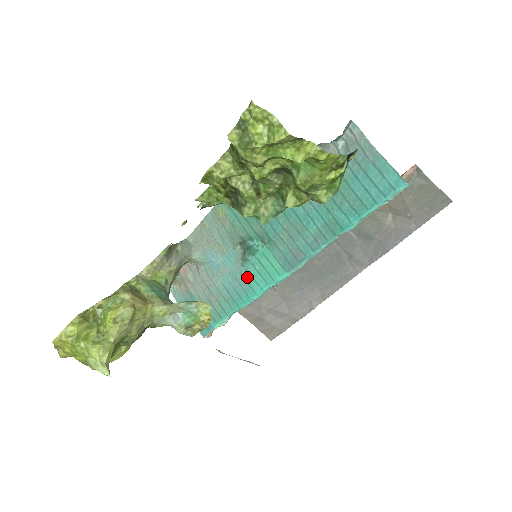
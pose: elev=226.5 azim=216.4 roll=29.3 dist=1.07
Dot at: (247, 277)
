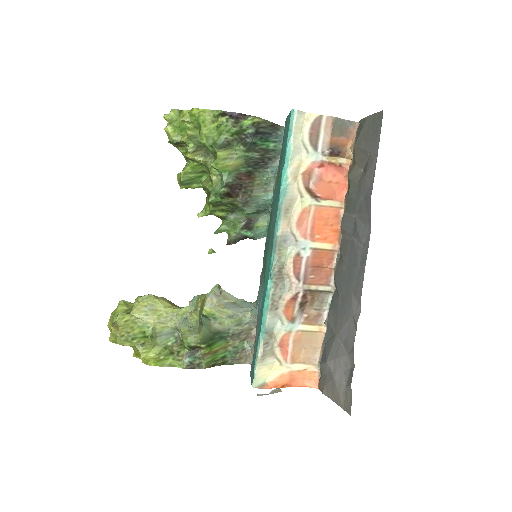
Dot at: (264, 289)
